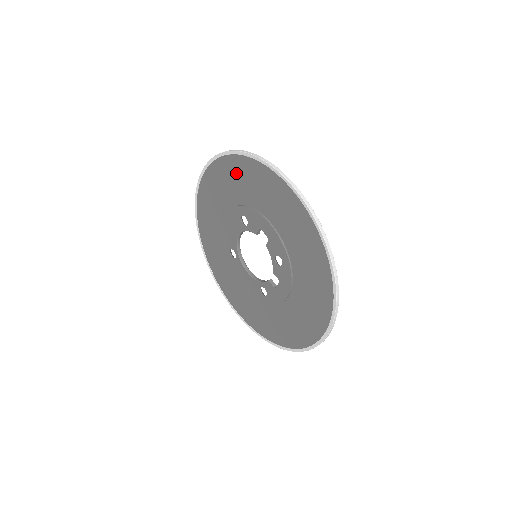
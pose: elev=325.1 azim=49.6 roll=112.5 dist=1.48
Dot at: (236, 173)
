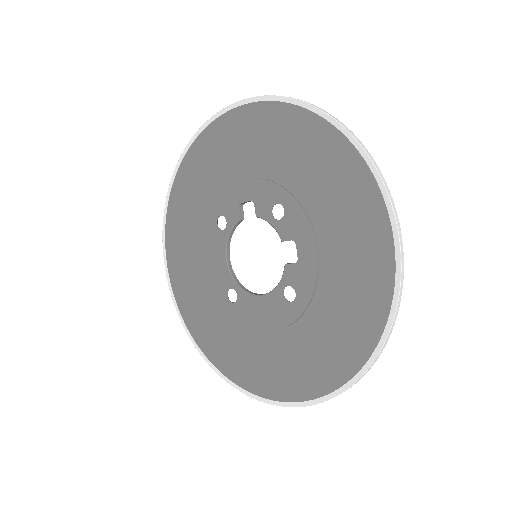
Dot at: (191, 181)
